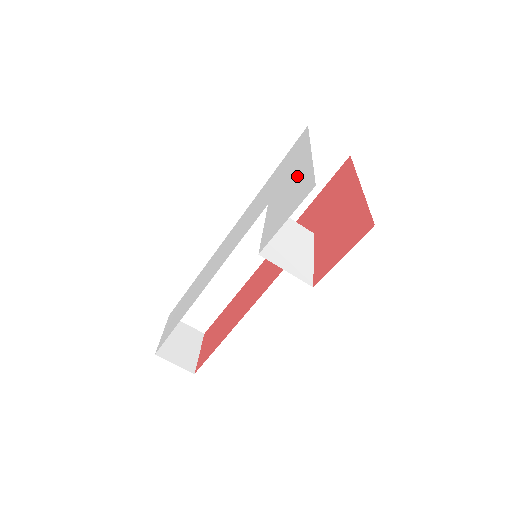
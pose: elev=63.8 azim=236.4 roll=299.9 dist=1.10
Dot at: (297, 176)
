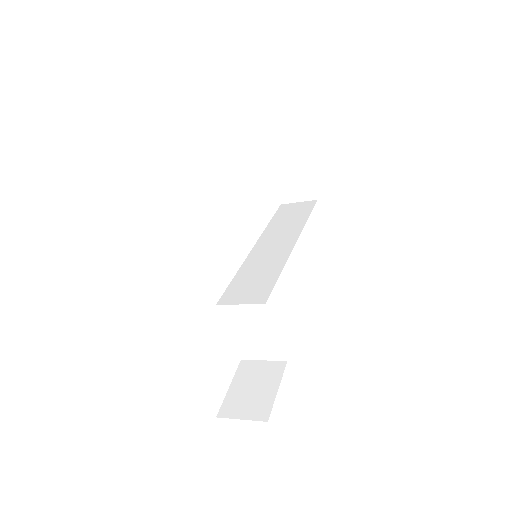
Dot at: occluded
